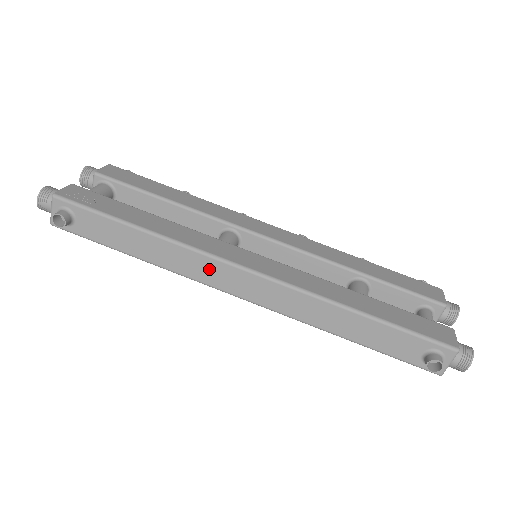
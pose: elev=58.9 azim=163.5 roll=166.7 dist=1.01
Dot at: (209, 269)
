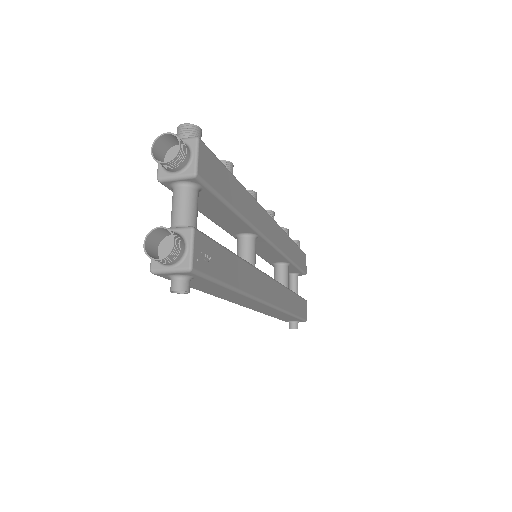
Dot at: (247, 302)
